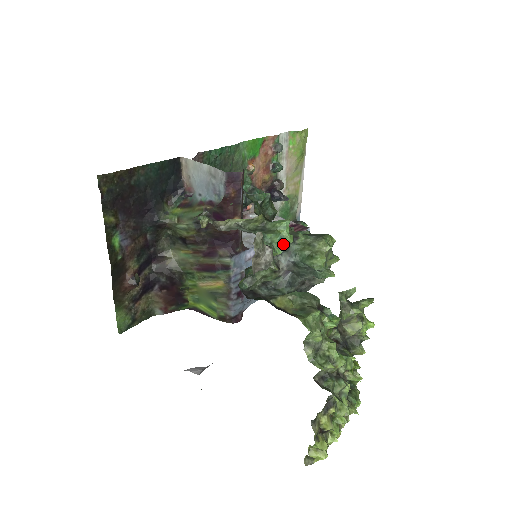
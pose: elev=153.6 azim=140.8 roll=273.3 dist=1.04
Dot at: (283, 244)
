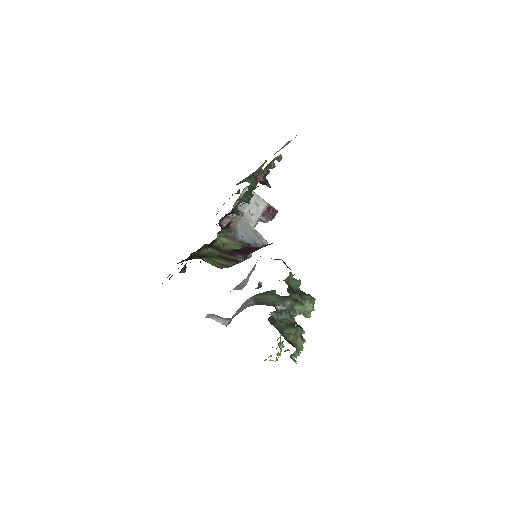
Dot at: occluded
